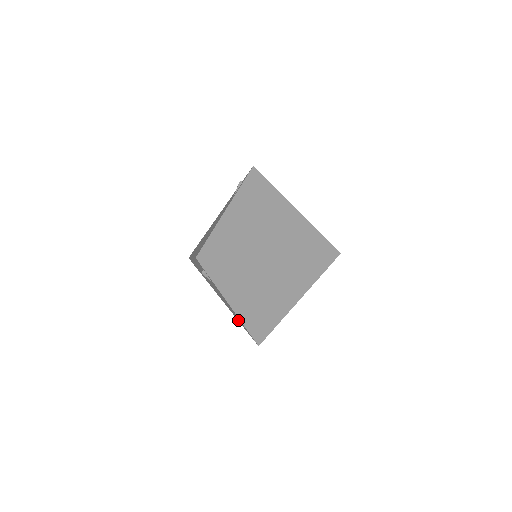
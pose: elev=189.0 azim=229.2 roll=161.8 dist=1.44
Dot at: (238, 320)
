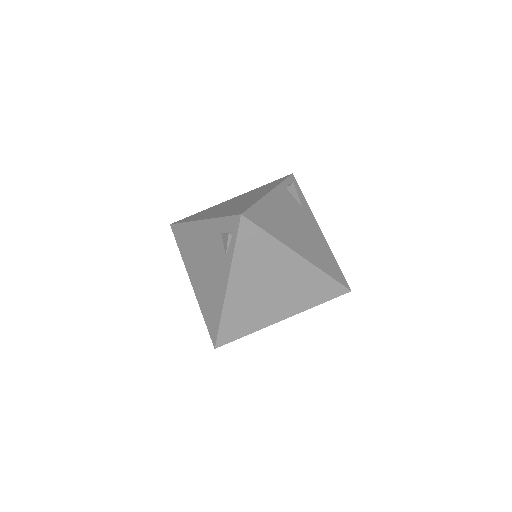
Dot at: occluded
